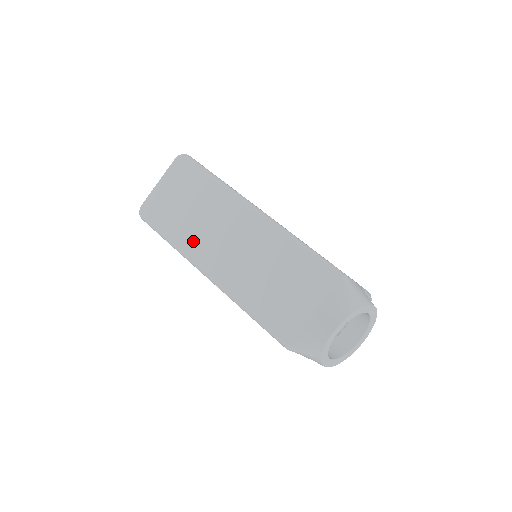
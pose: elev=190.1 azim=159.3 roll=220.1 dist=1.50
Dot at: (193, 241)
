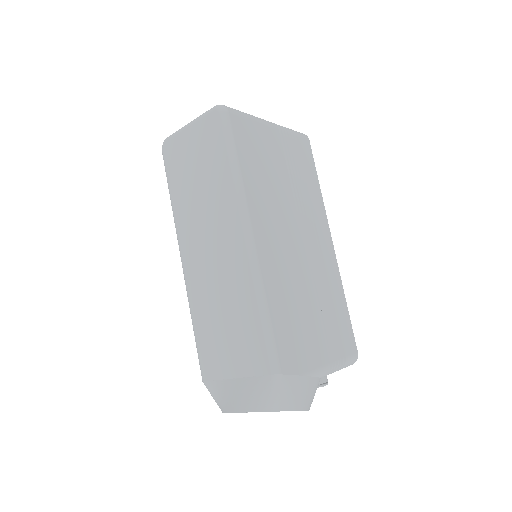
Dot at: (186, 217)
